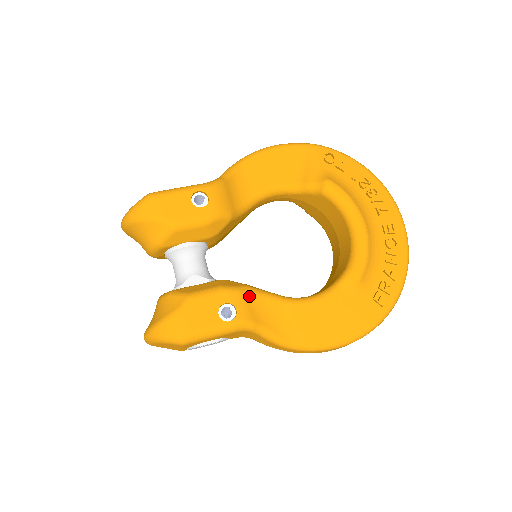
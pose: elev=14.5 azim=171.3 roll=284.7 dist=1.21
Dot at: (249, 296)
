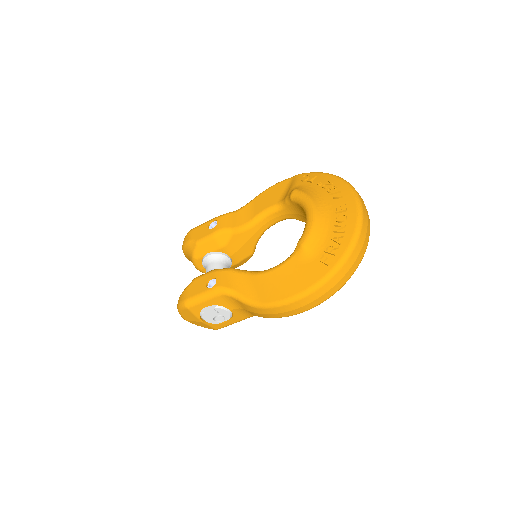
Dot at: (228, 273)
